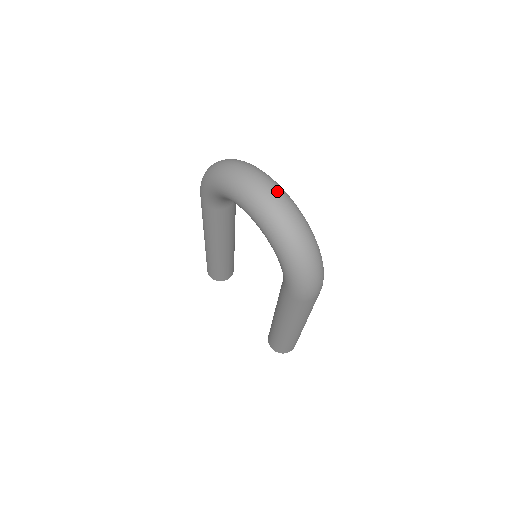
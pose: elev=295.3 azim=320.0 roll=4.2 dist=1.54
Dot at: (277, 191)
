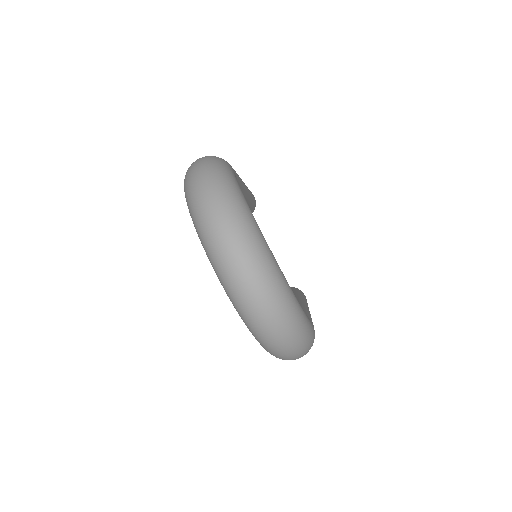
Dot at: (256, 271)
